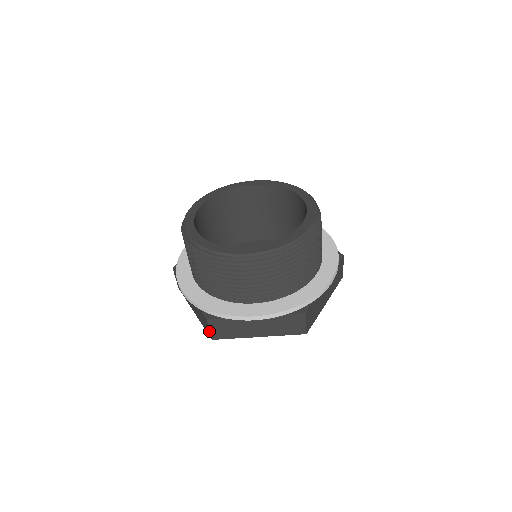
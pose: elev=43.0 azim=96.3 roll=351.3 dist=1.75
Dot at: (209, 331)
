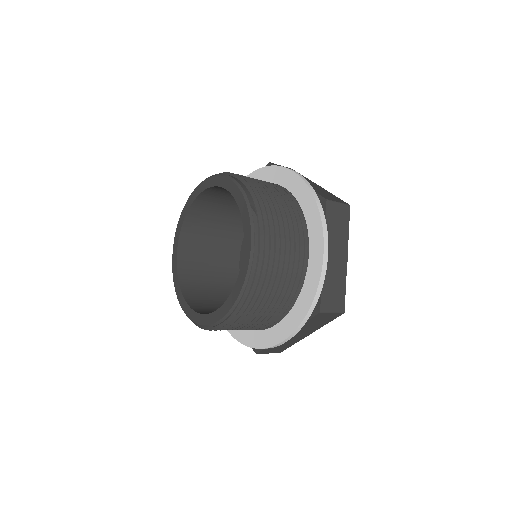
Dot at: occluded
